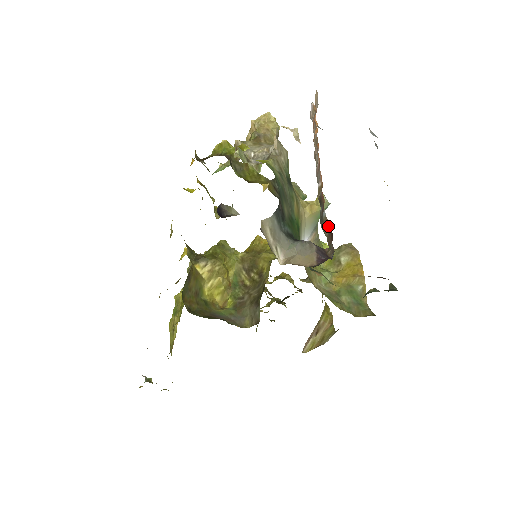
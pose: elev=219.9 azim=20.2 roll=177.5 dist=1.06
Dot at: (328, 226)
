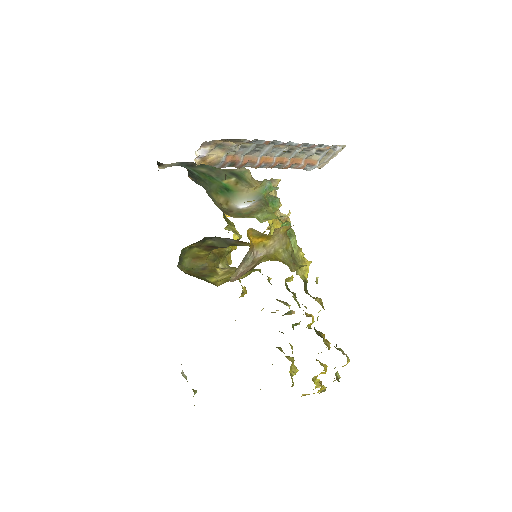
Dot at: occluded
